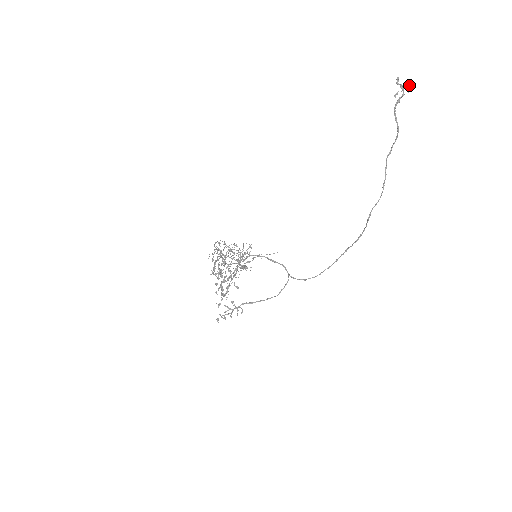
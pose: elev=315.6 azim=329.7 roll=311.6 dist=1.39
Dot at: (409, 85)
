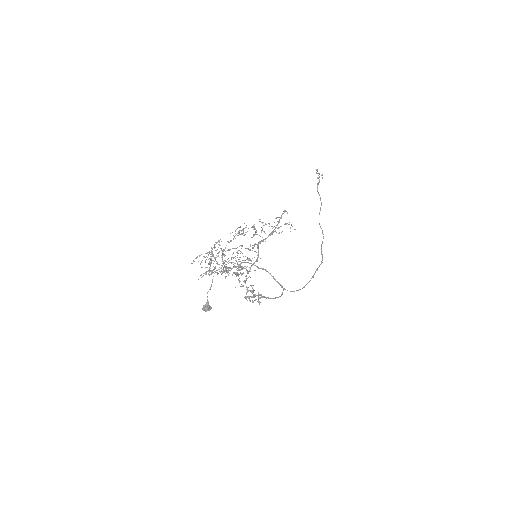
Dot at: occluded
